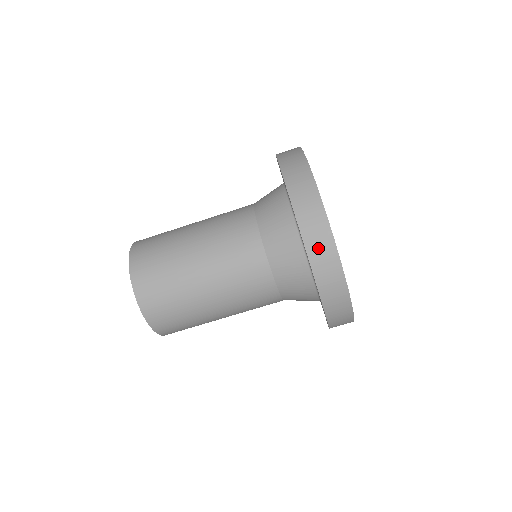
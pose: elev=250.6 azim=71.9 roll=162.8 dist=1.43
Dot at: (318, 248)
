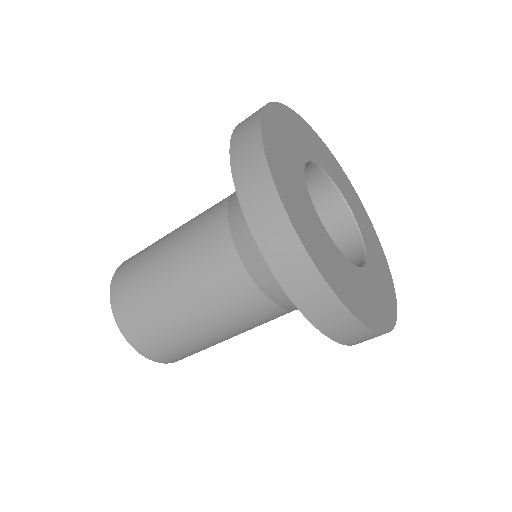
Dot at: (321, 313)
